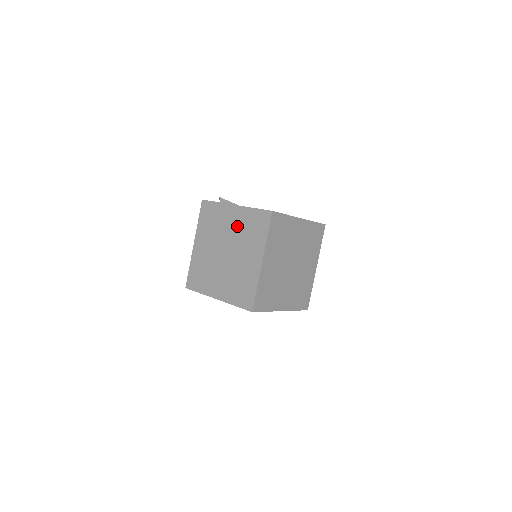
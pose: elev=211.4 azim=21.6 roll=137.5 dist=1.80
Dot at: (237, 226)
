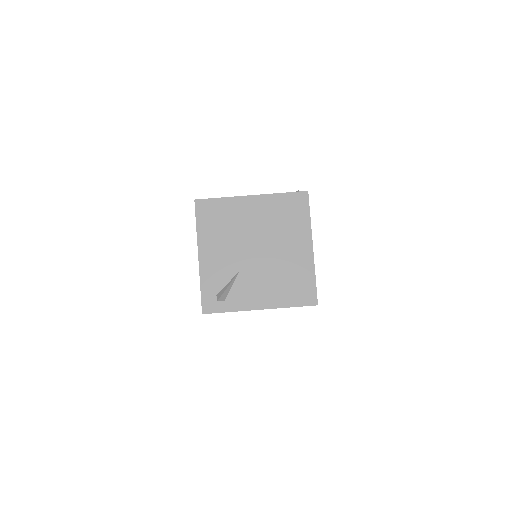
Dot at: occluded
